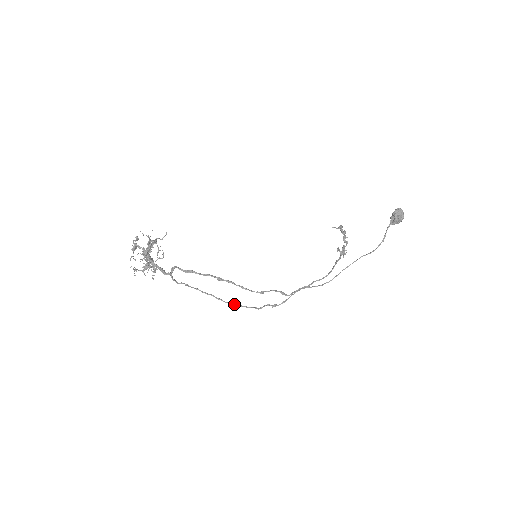
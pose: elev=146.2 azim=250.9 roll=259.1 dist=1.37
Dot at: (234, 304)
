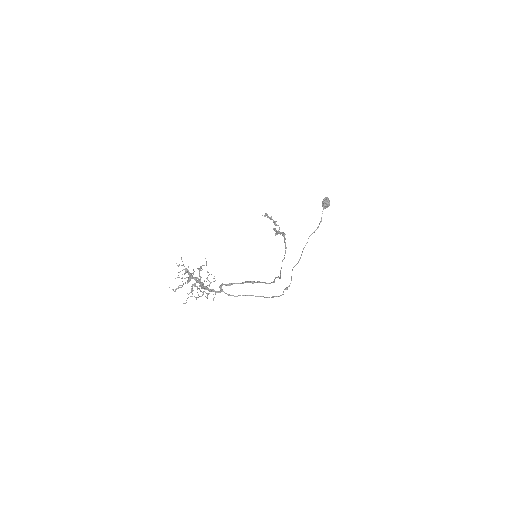
Dot at: (273, 297)
